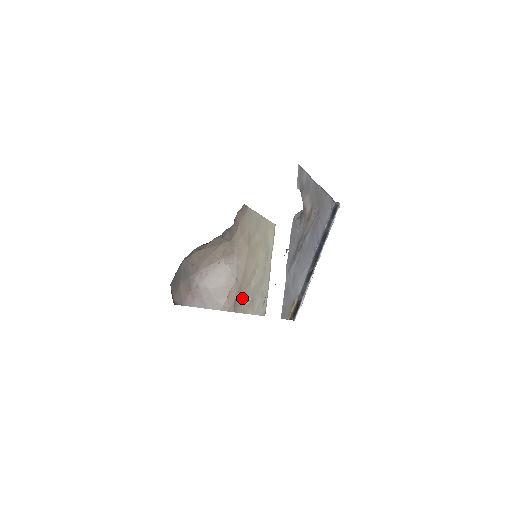
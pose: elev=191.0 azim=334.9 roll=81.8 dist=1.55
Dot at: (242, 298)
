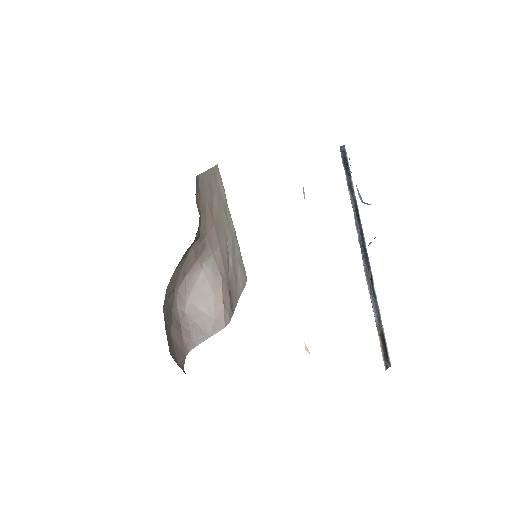
Dot at: (231, 289)
